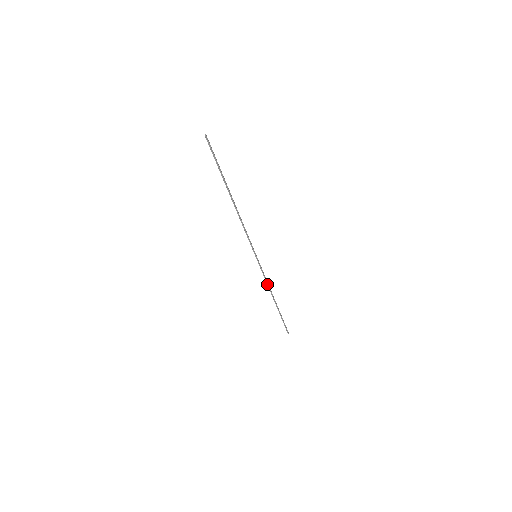
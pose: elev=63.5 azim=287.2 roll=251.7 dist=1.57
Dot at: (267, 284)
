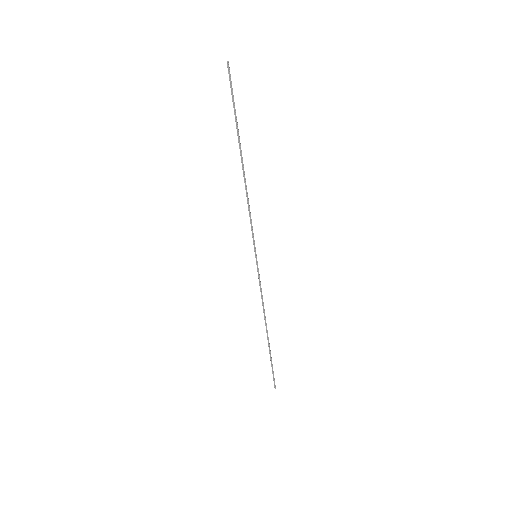
Dot at: (262, 303)
